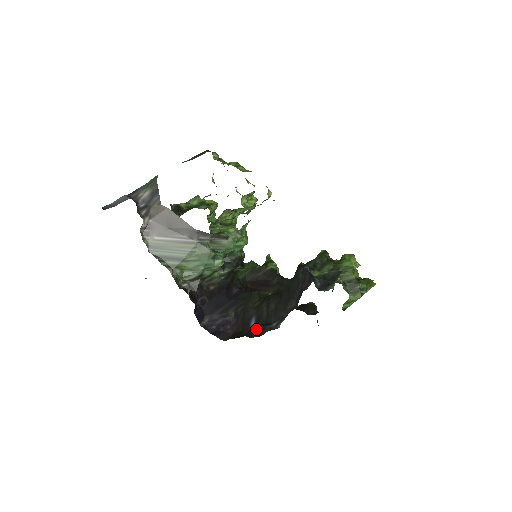
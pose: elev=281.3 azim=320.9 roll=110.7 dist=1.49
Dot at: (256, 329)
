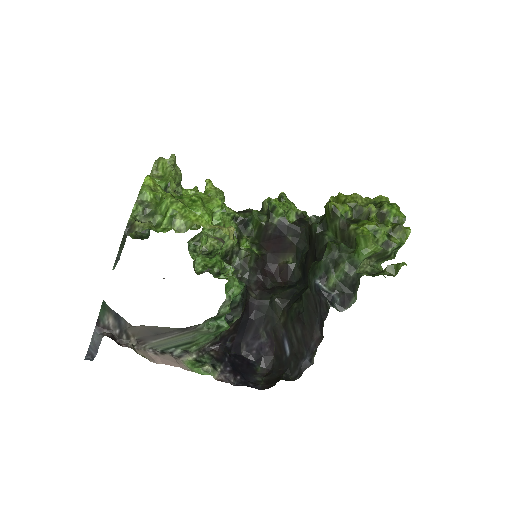
Dot at: (293, 361)
